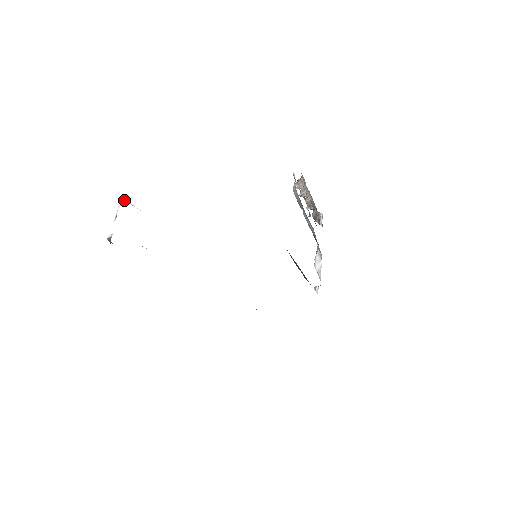
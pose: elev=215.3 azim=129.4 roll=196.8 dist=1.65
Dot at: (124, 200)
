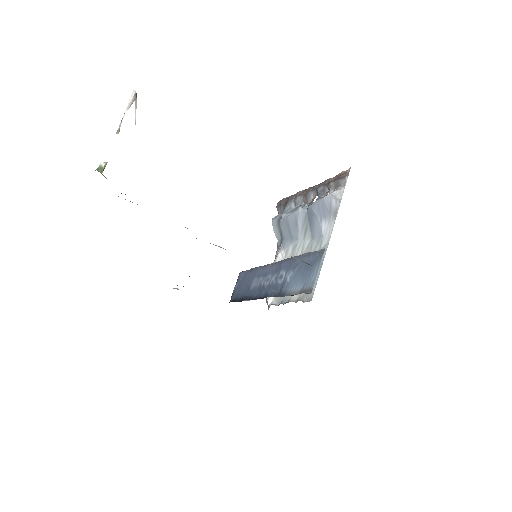
Dot at: (136, 95)
